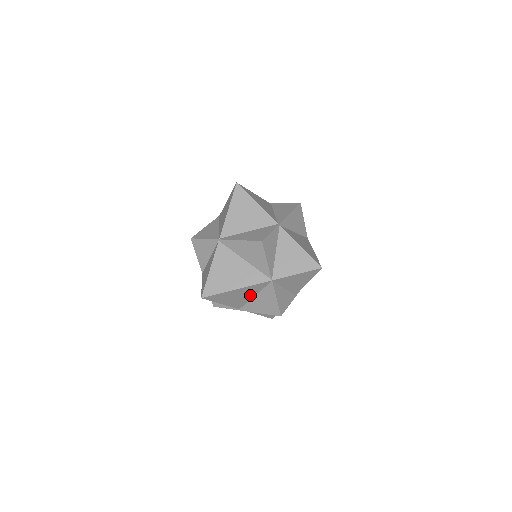
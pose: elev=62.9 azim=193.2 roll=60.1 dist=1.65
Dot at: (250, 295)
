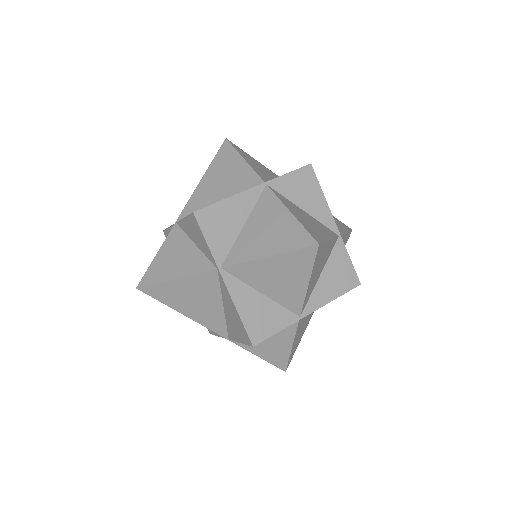
Dot at: occluded
